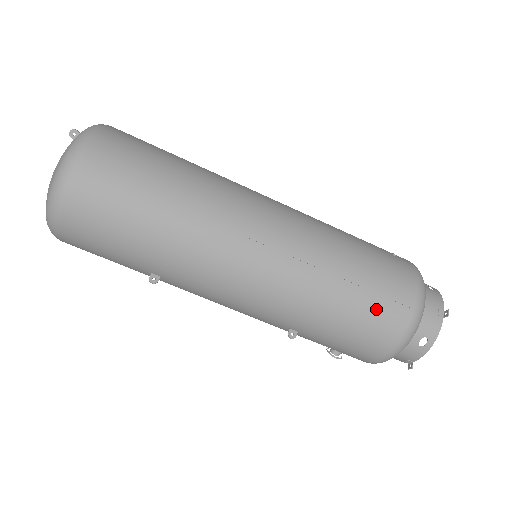
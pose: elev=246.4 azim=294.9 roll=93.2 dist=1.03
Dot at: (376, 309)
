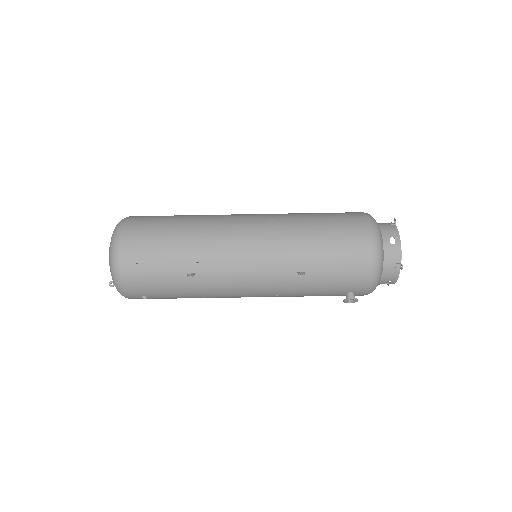
Dot at: (341, 226)
